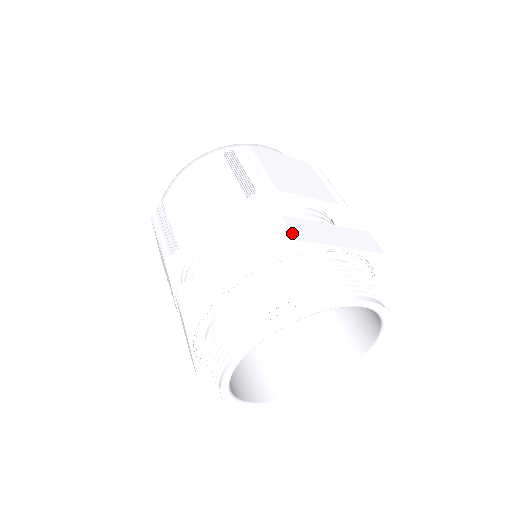
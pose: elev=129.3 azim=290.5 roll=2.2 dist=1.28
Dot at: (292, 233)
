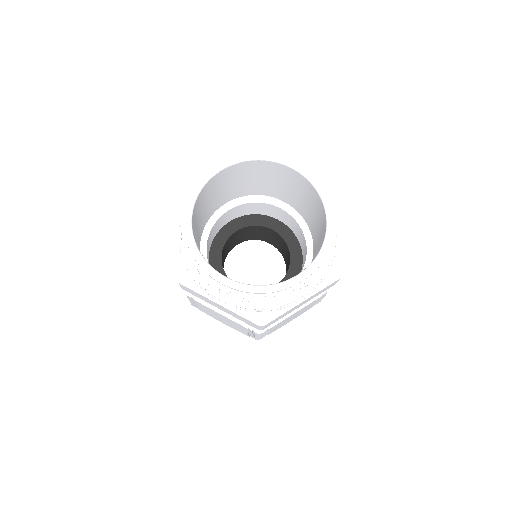
Dot at: occluded
